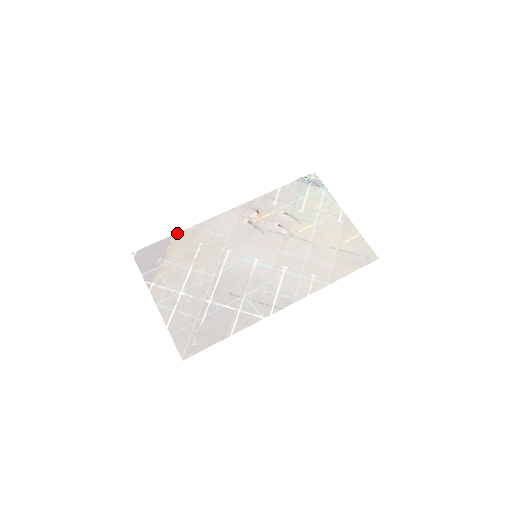
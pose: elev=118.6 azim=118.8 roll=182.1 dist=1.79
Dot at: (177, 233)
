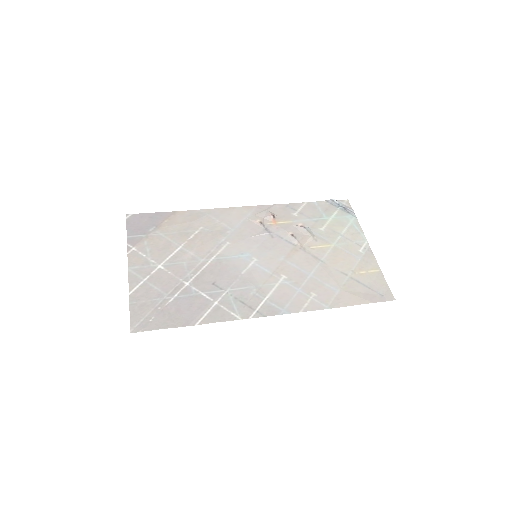
Dot at: (181, 211)
